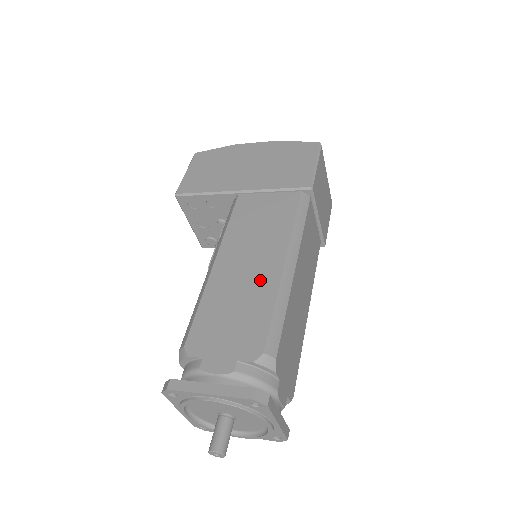
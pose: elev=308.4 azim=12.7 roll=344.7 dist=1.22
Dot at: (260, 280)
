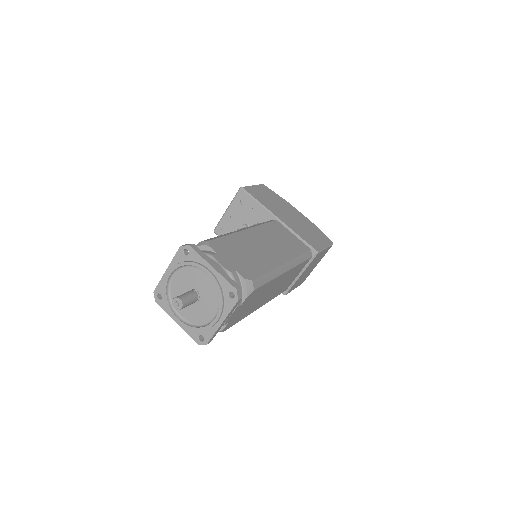
Dot at: (268, 257)
